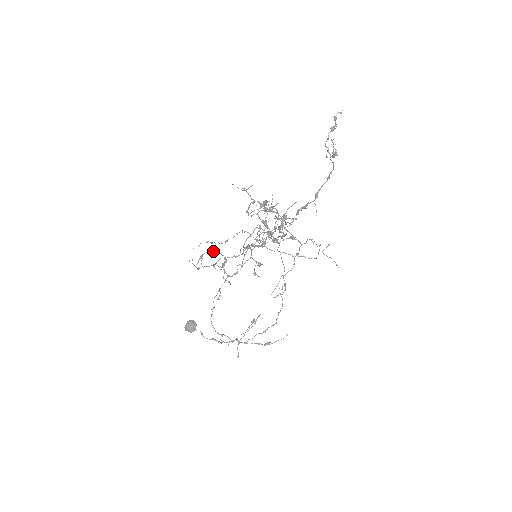
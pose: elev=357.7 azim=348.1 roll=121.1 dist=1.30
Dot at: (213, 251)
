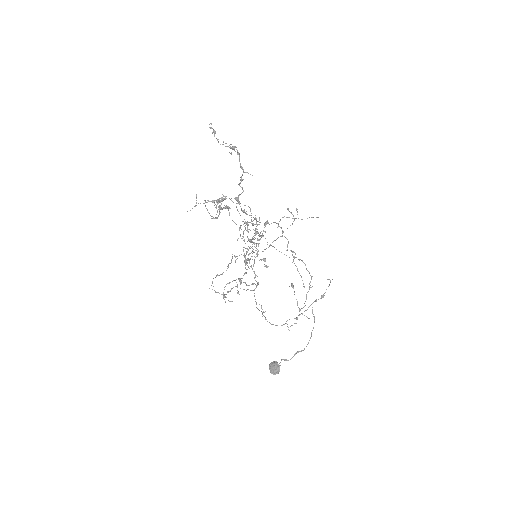
Dot at: occluded
